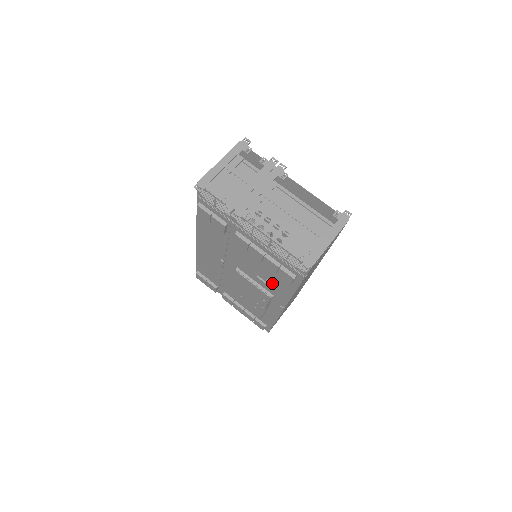
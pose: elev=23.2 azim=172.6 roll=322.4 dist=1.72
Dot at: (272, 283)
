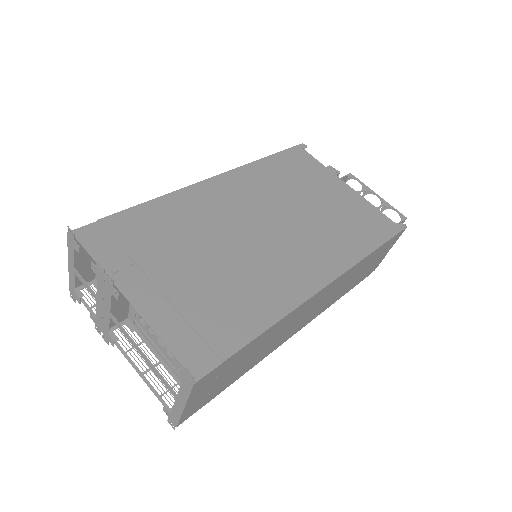
Dot at: occluded
